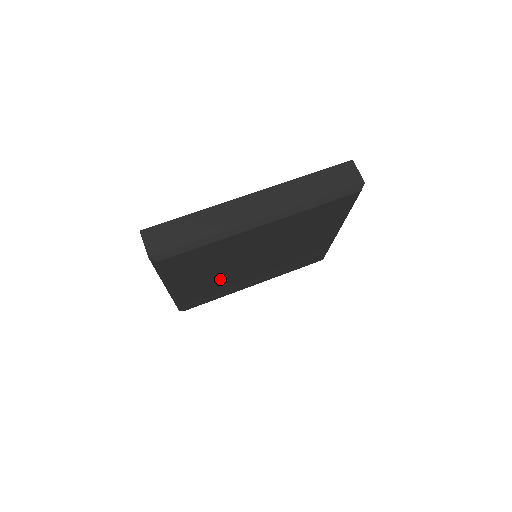
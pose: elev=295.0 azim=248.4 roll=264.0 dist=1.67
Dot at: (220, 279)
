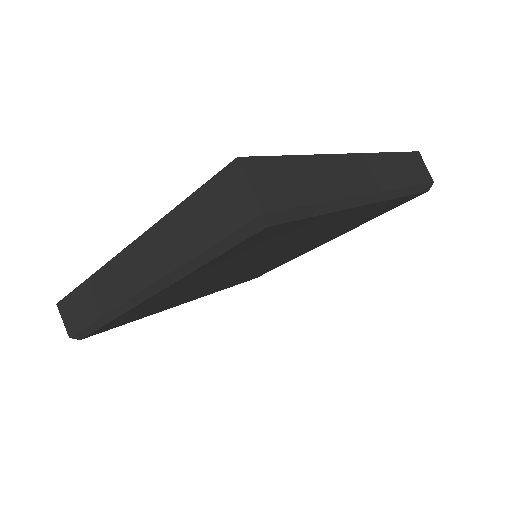
Dot at: (199, 285)
